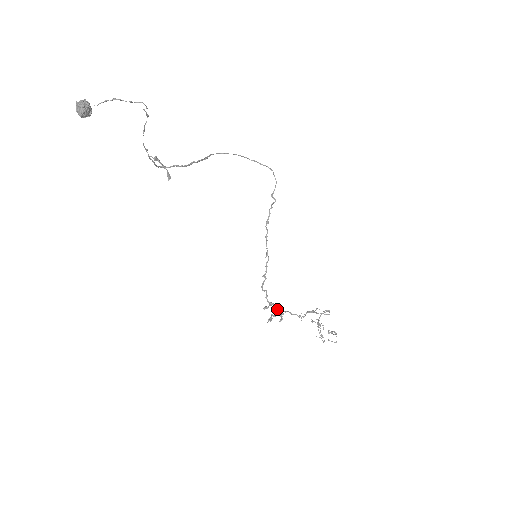
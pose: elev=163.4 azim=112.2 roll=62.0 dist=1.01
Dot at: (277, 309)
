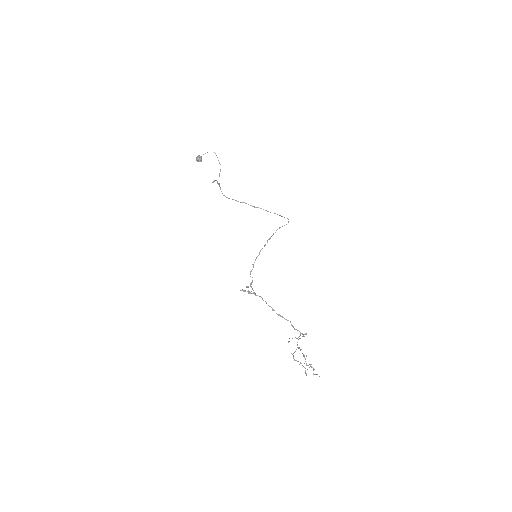
Dot at: occluded
